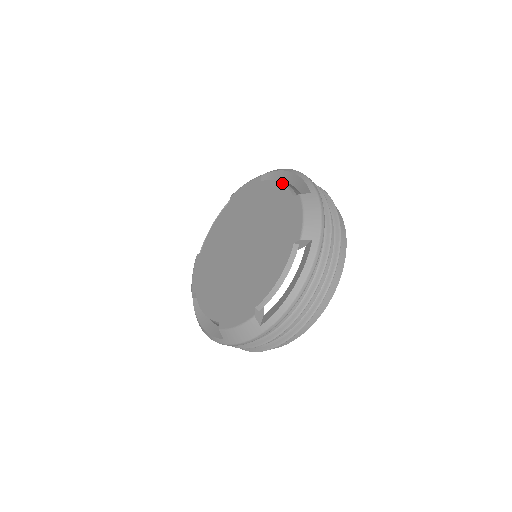
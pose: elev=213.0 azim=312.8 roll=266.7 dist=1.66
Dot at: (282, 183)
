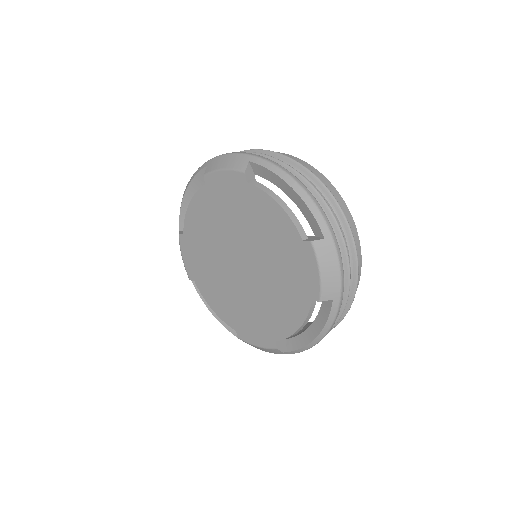
Dot at: (282, 208)
